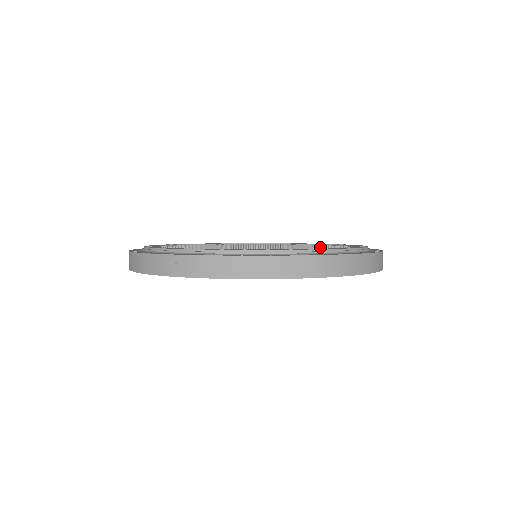
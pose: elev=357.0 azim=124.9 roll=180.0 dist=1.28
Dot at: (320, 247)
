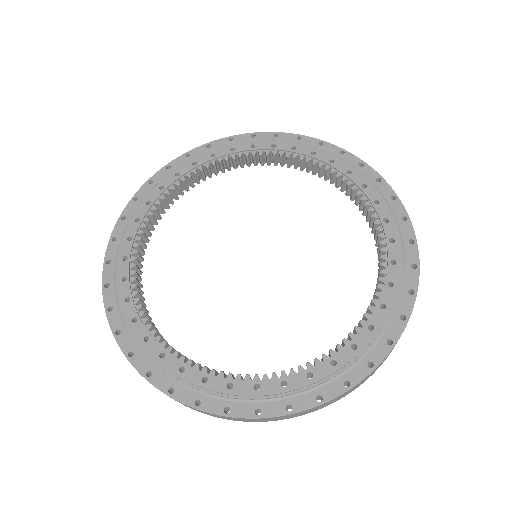
Dot at: occluded
